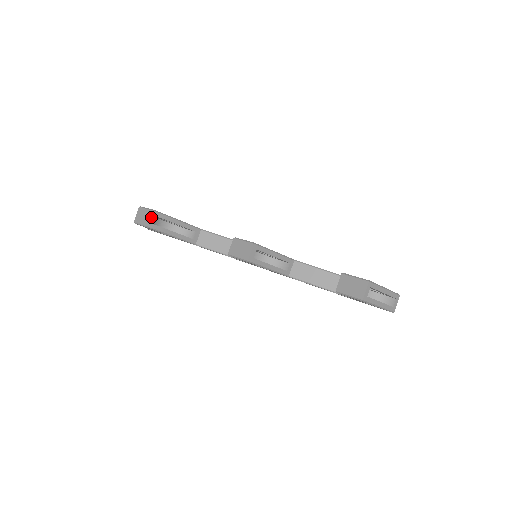
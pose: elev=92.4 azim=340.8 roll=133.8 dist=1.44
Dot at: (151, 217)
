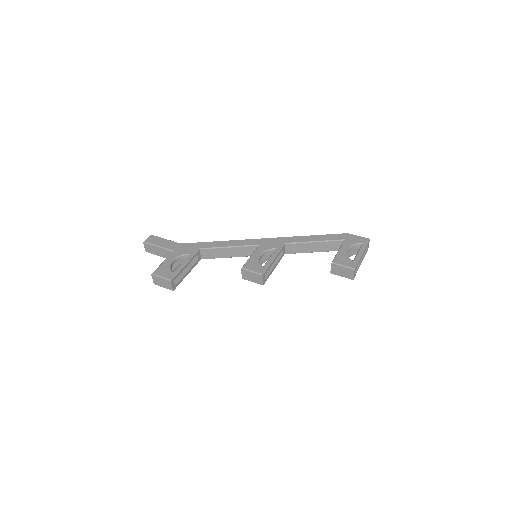
Dot at: (171, 285)
